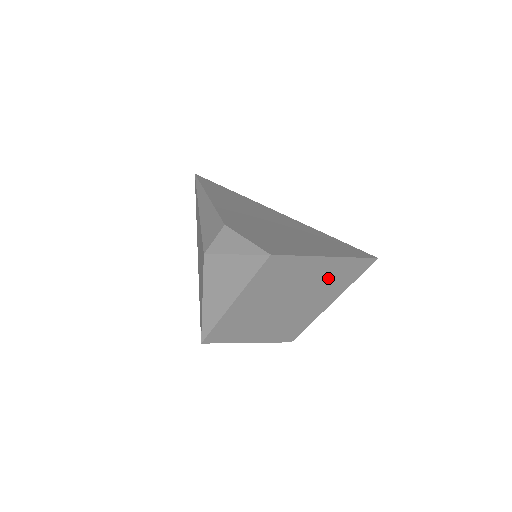
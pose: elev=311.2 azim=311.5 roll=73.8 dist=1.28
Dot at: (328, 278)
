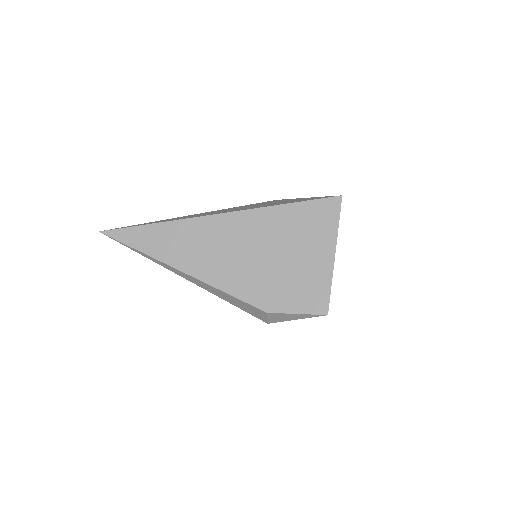
Dot at: occluded
